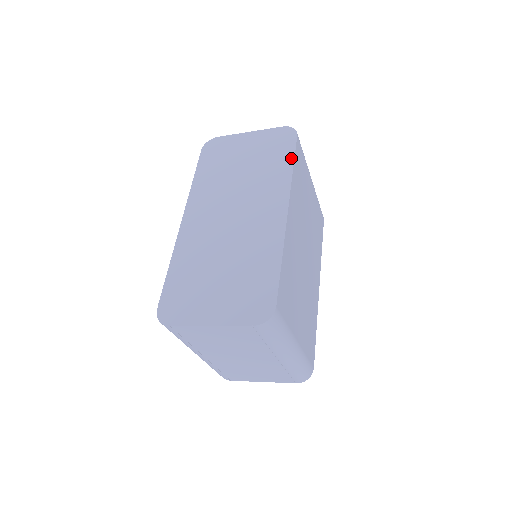
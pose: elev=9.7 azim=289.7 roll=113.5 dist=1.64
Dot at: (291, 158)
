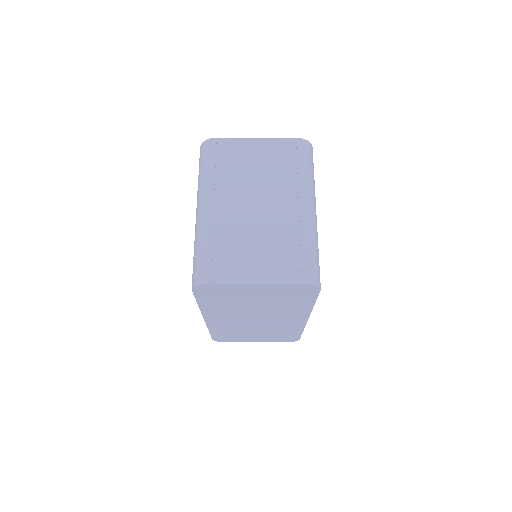
Dot at: occluded
